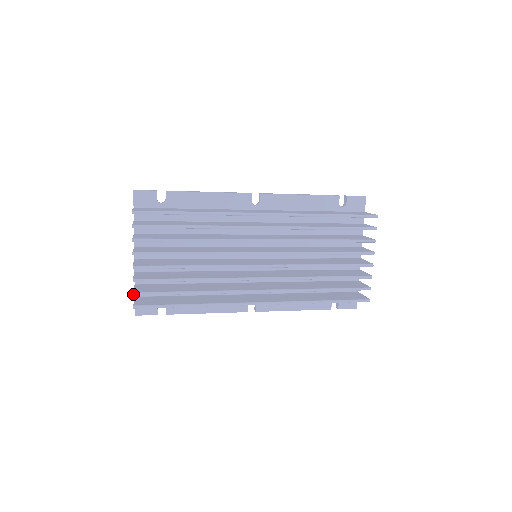
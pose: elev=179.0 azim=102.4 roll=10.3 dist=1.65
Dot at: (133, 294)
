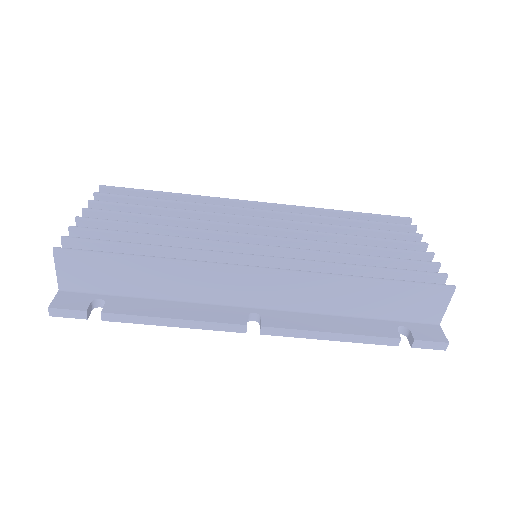
Dot at: (62, 236)
